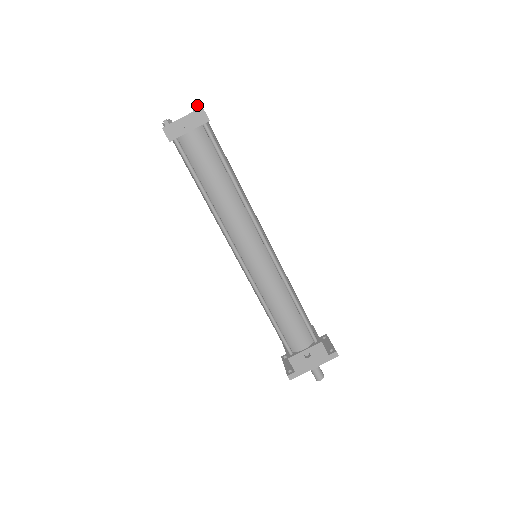
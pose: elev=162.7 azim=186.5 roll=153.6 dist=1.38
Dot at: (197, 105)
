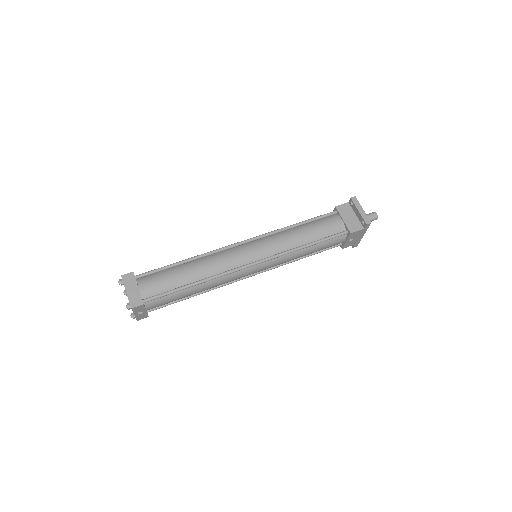
Dot at: (128, 308)
